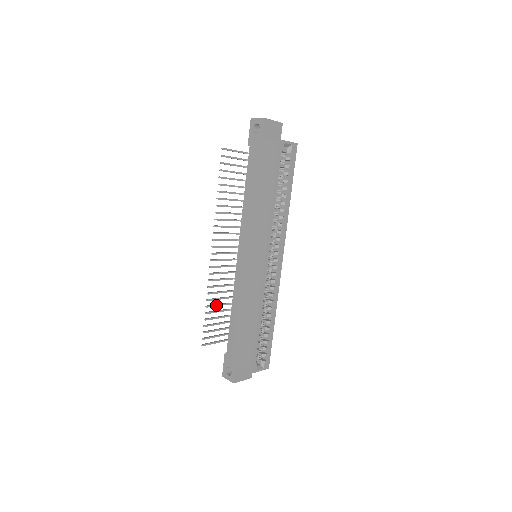
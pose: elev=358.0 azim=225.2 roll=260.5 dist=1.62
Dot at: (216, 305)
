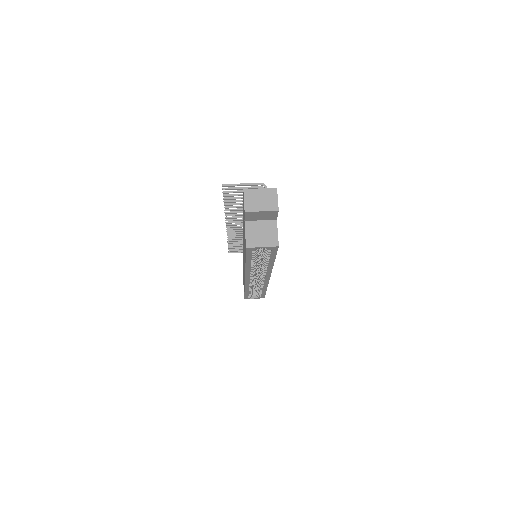
Dot at: (239, 242)
